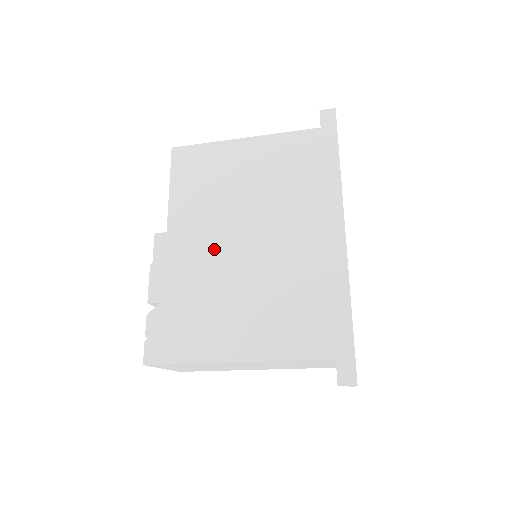
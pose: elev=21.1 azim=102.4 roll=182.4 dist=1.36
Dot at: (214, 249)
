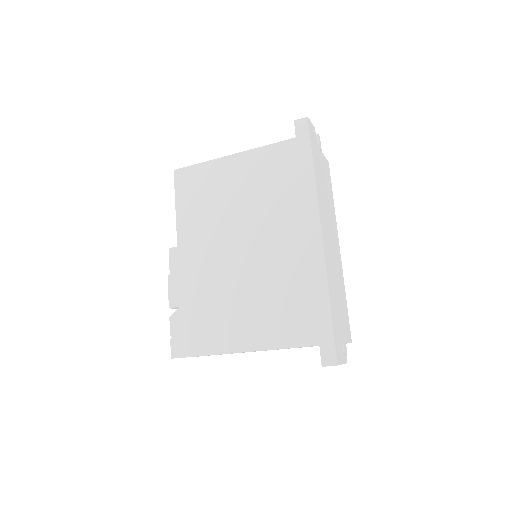
Dot at: (216, 258)
